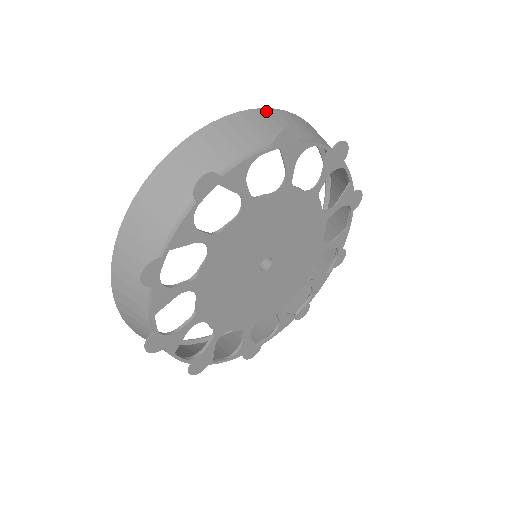
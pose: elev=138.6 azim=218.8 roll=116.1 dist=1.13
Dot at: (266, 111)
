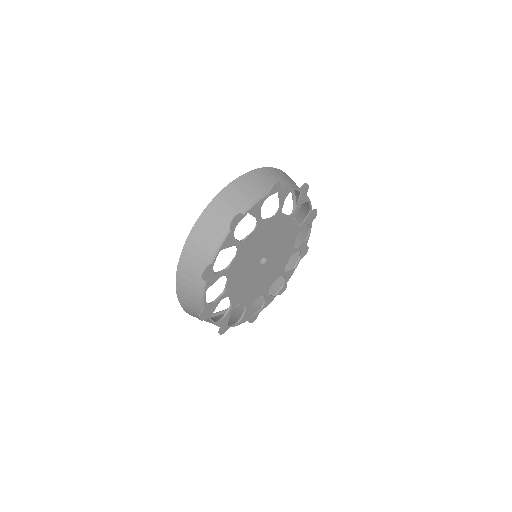
Dot at: occluded
